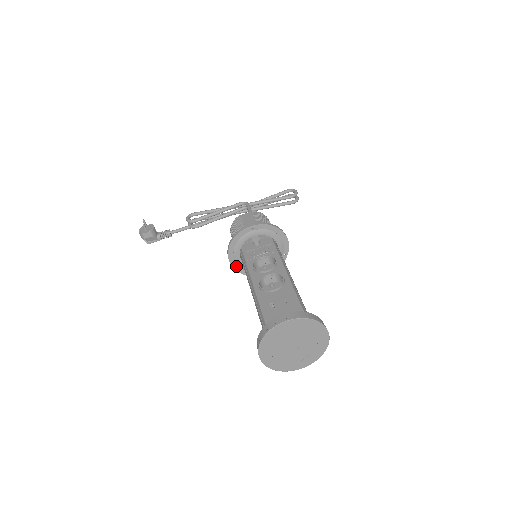
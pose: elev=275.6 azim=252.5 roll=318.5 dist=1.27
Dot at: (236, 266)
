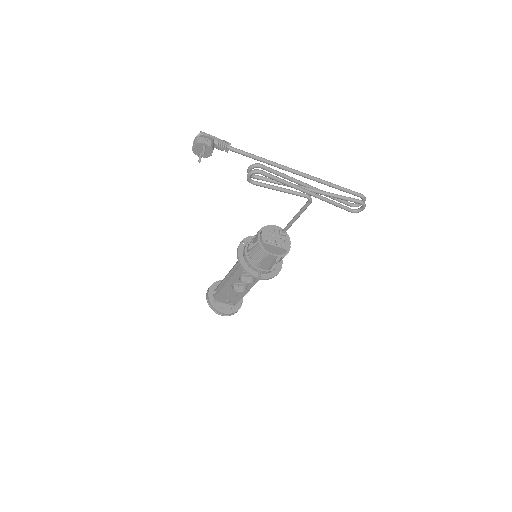
Dot at: (241, 246)
